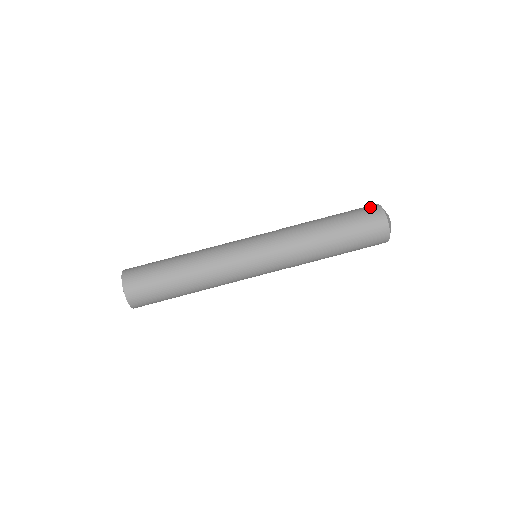
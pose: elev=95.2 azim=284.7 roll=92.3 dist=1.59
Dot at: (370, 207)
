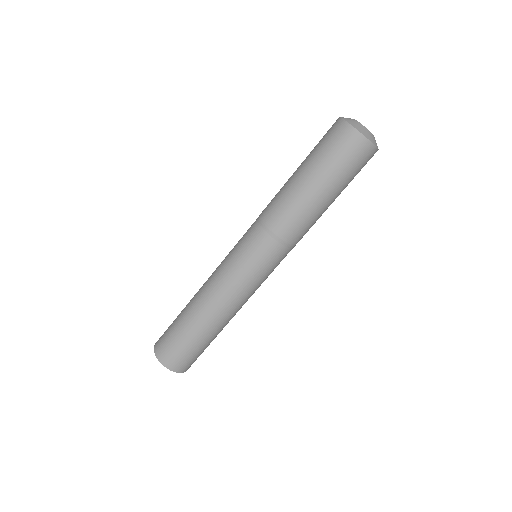
Dot at: (348, 141)
